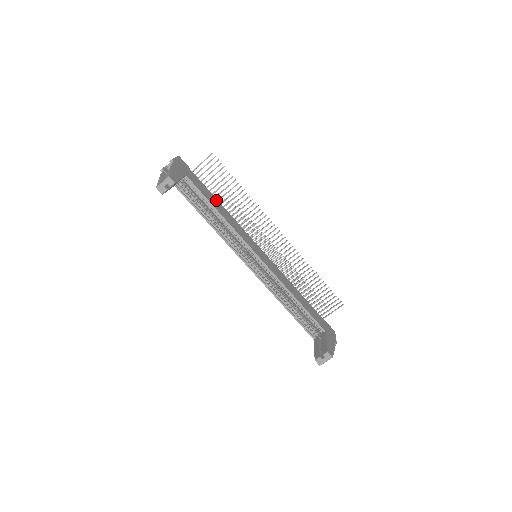
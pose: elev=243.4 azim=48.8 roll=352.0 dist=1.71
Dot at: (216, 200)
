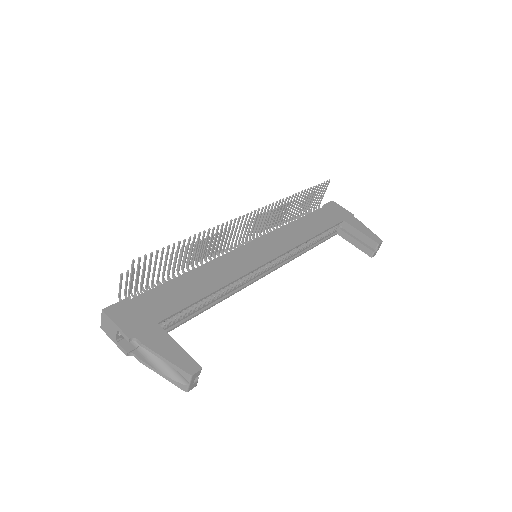
Dot at: (183, 279)
